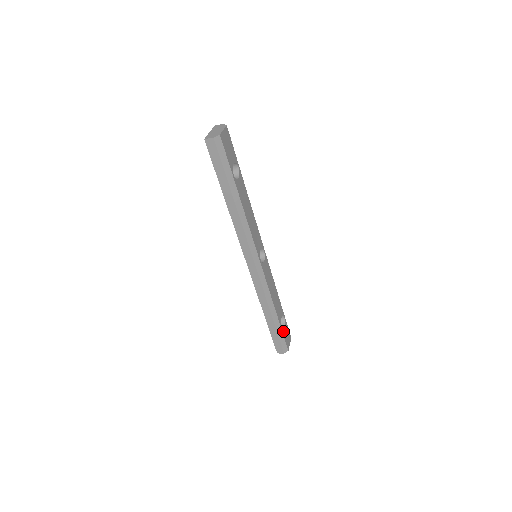
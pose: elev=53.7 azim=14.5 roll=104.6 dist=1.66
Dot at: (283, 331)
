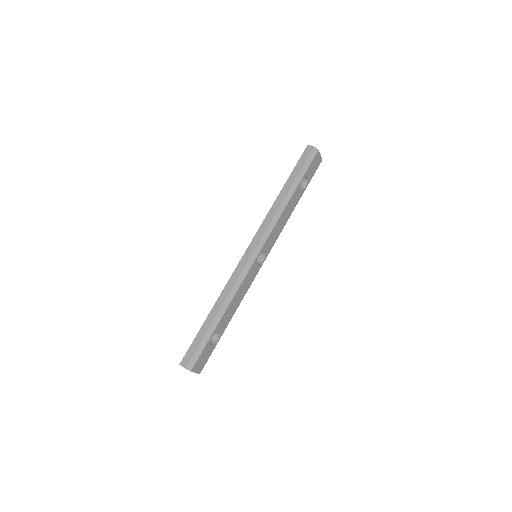
Dot at: (208, 345)
